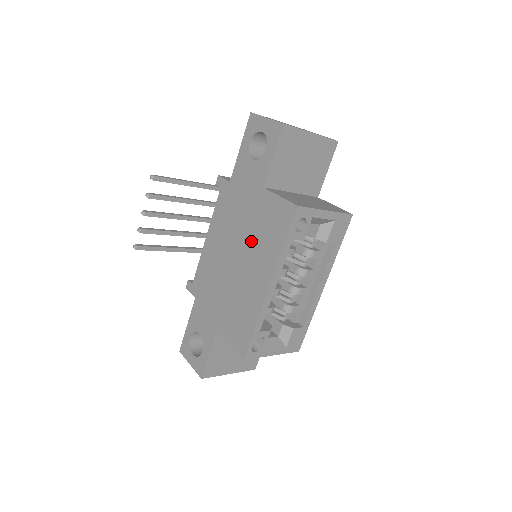
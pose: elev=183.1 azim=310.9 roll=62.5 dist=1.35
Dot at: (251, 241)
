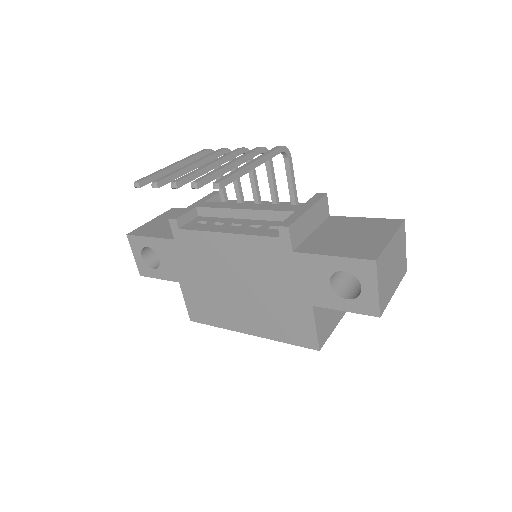
Dot at: (264, 304)
